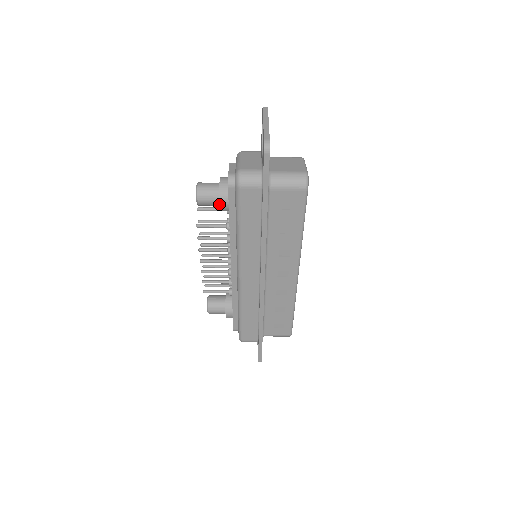
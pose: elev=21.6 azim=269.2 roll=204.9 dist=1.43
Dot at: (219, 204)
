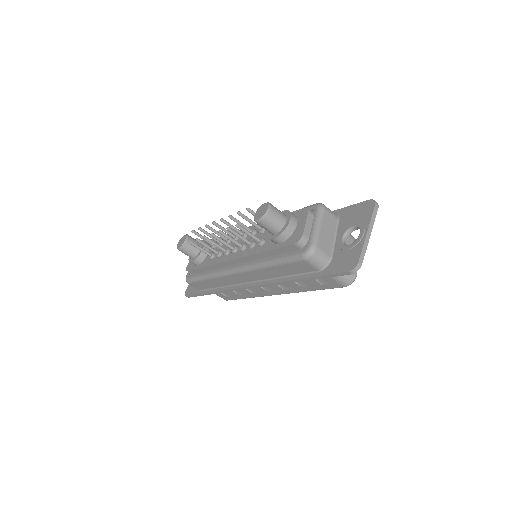
Dot at: (273, 238)
